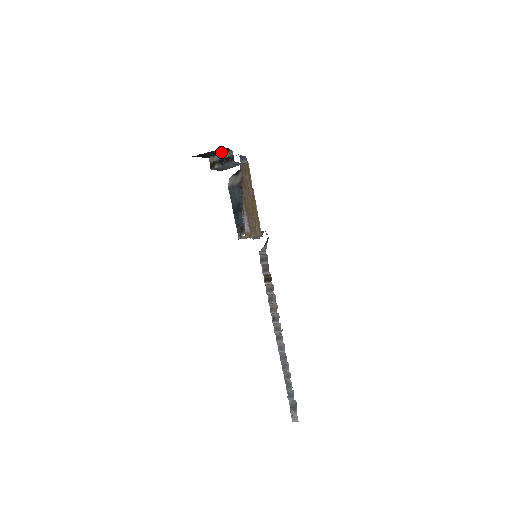
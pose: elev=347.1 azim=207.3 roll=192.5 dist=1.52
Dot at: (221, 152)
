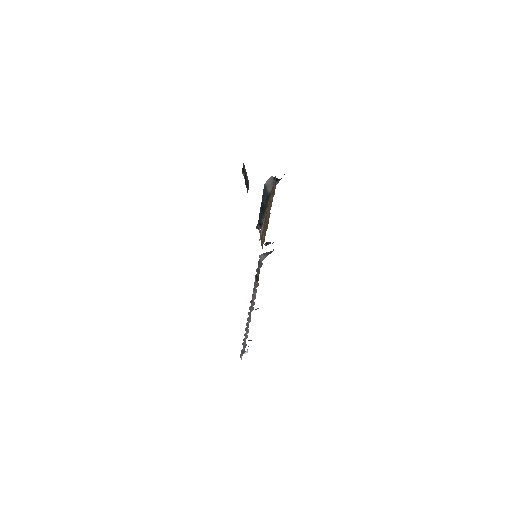
Dot at: occluded
